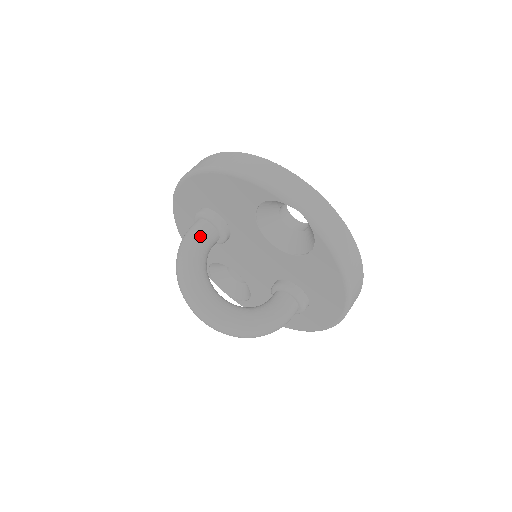
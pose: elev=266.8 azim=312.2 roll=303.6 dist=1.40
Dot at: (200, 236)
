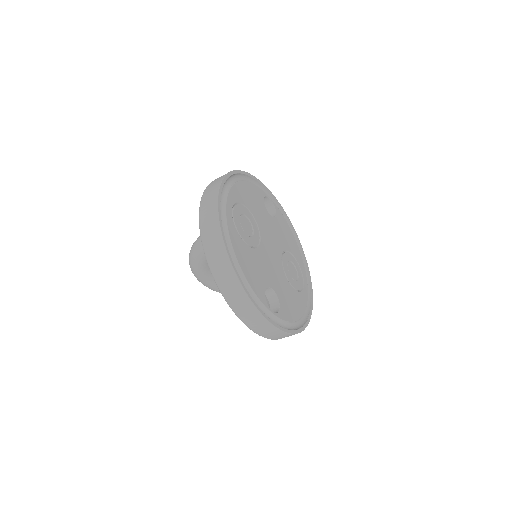
Dot at: occluded
